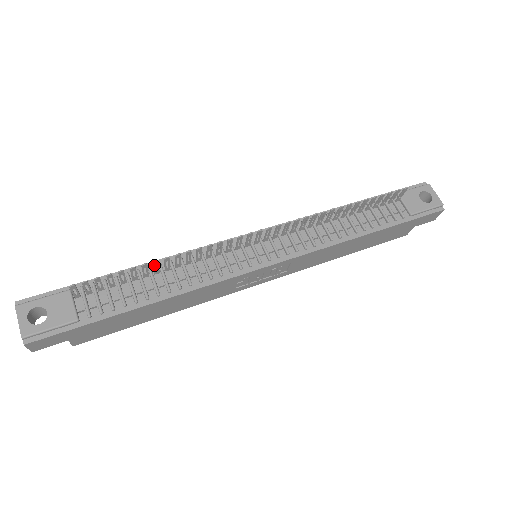
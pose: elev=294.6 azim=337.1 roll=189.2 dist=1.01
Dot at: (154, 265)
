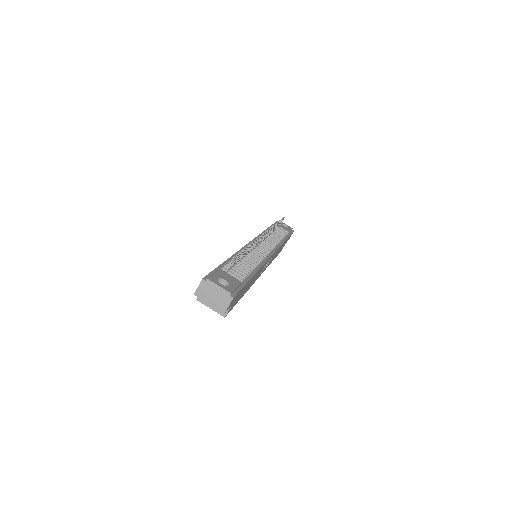
Dot at: (247, 249)
